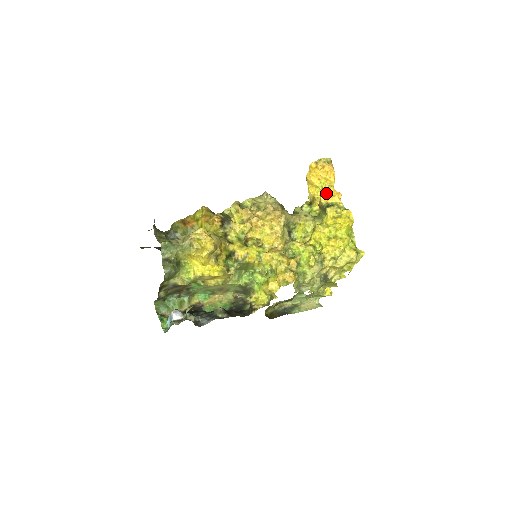
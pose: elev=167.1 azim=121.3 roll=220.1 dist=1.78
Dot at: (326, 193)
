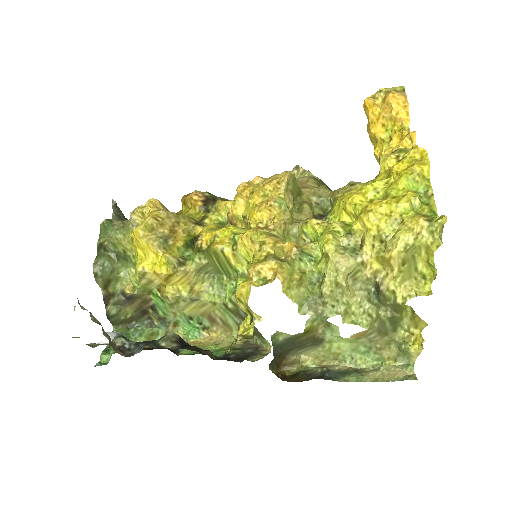
Dot at: (395, 144)
